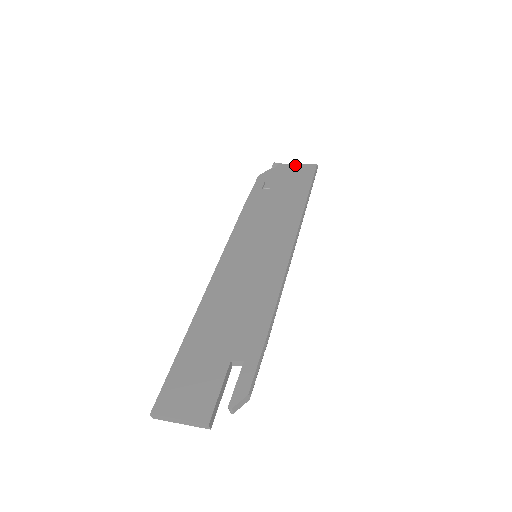
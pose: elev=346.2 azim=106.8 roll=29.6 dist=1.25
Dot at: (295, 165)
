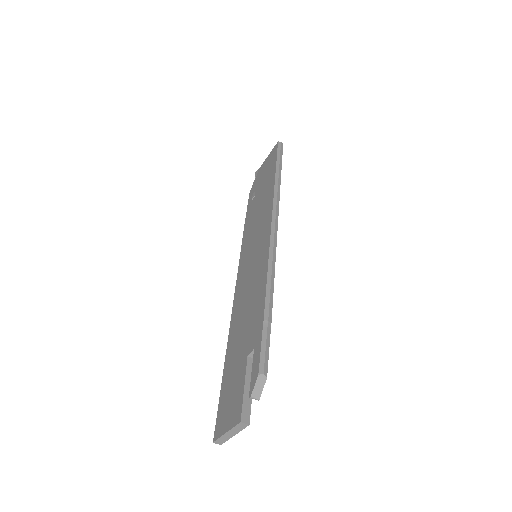
Dot at: (266, 159)
